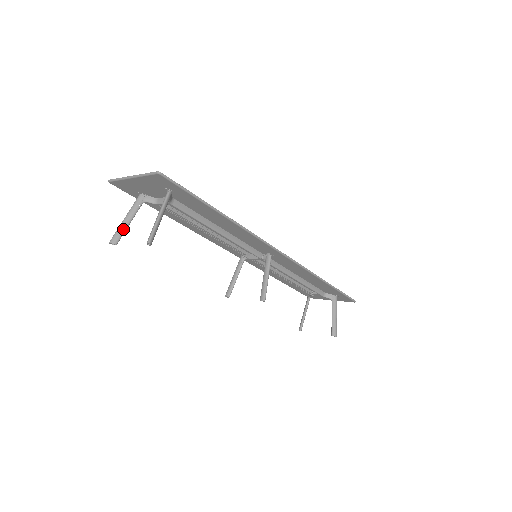
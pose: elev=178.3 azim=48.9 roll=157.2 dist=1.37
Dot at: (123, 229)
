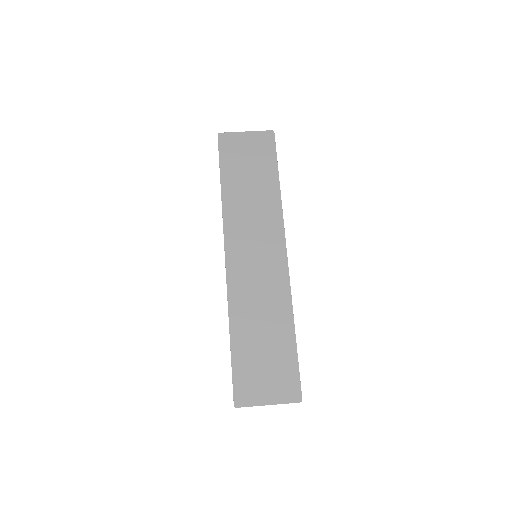
Dot at: occluded
